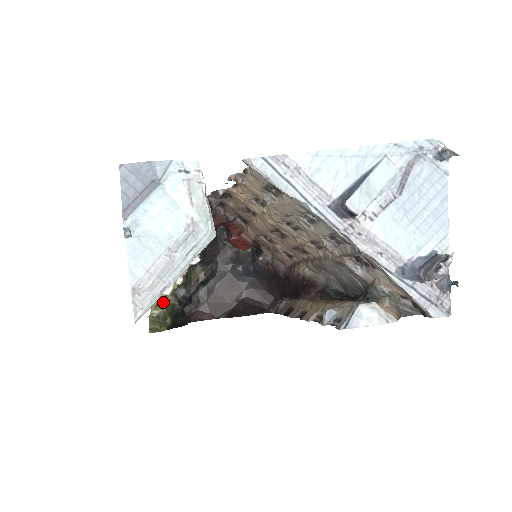
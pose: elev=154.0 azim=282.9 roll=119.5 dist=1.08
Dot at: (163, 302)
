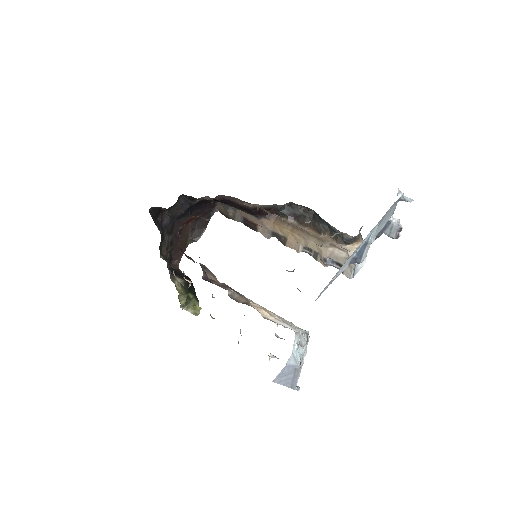
Dot at: (180, 294)
